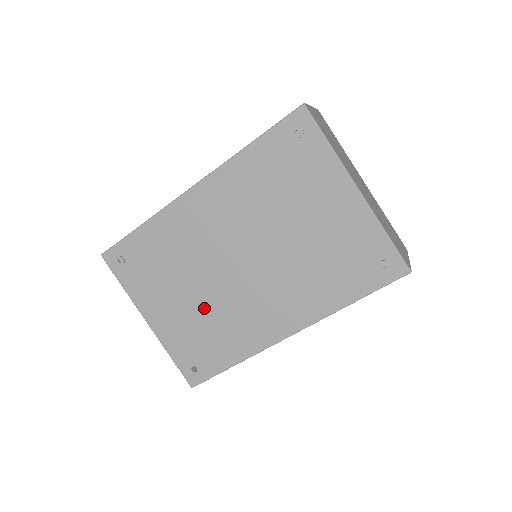
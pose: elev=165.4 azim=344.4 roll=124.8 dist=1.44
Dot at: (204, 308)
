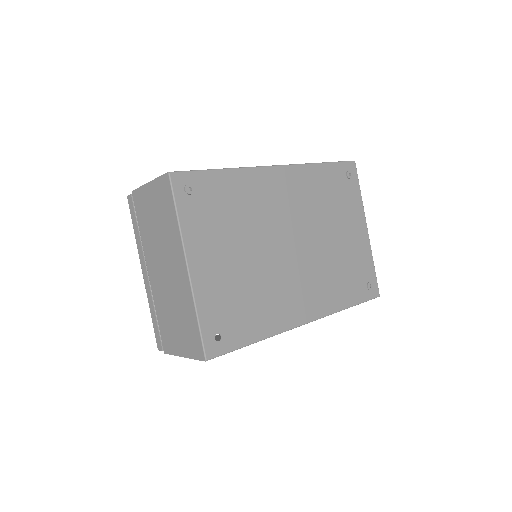
Dot at: (251, 273)
